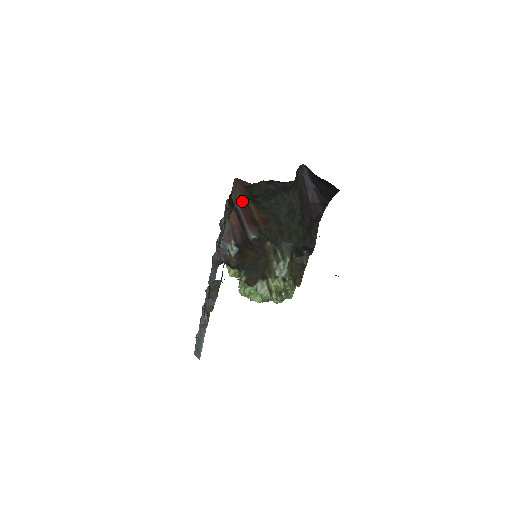
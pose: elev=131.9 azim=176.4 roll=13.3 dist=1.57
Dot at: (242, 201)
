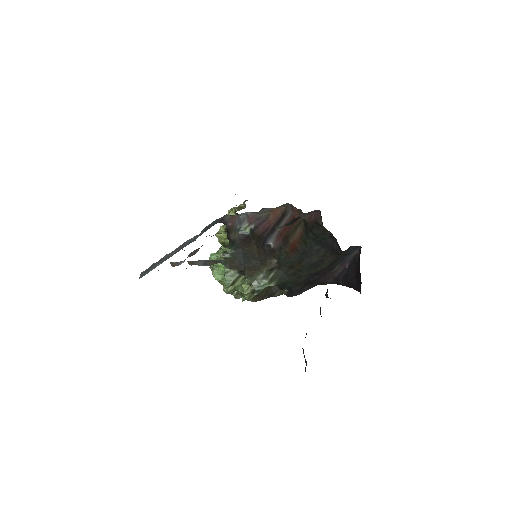
Dot at: occluded
